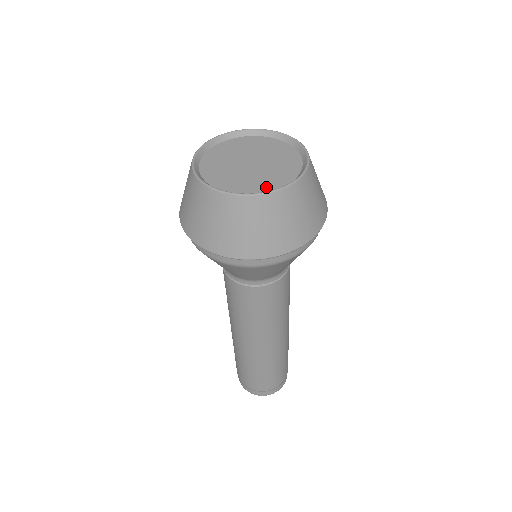
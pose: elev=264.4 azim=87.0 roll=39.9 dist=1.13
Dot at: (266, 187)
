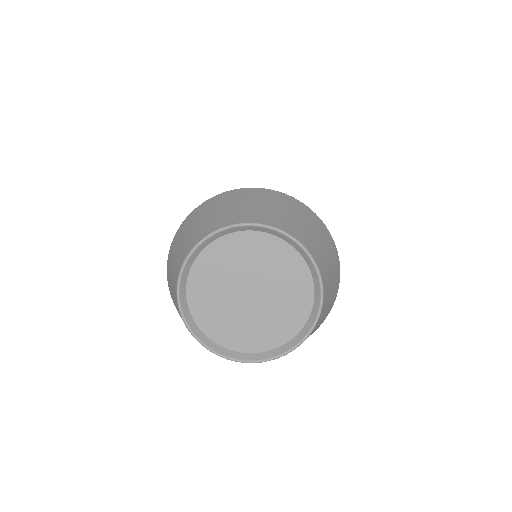
Dot at: (274, 339)
